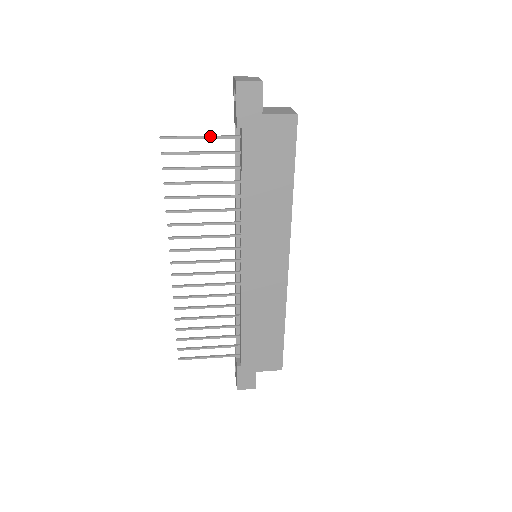
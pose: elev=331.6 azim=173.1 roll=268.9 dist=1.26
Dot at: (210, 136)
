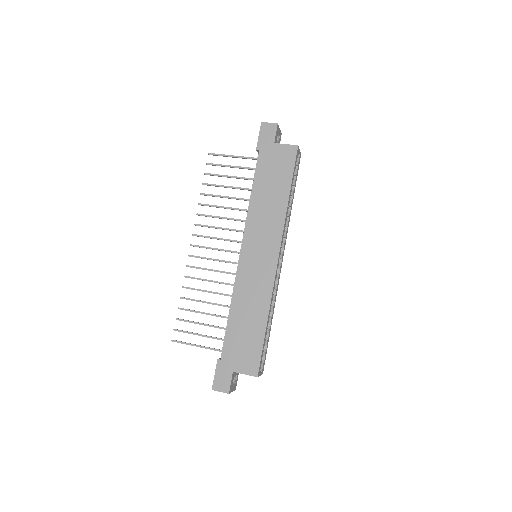
Dot at: (239, 156)
